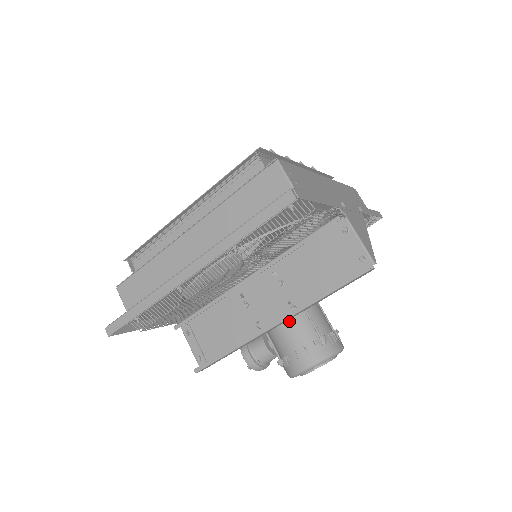
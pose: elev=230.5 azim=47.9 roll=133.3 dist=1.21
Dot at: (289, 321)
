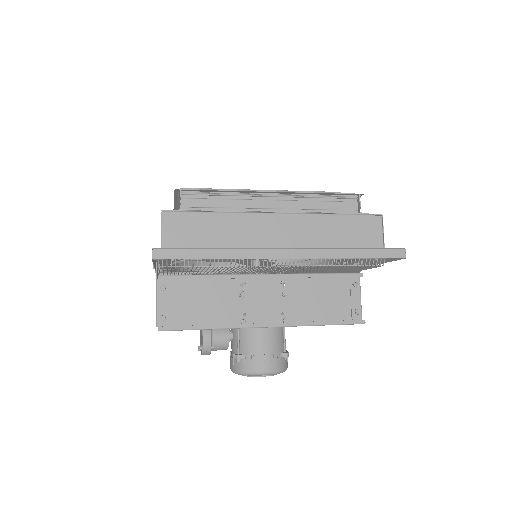
Dot at: (272, 327)
